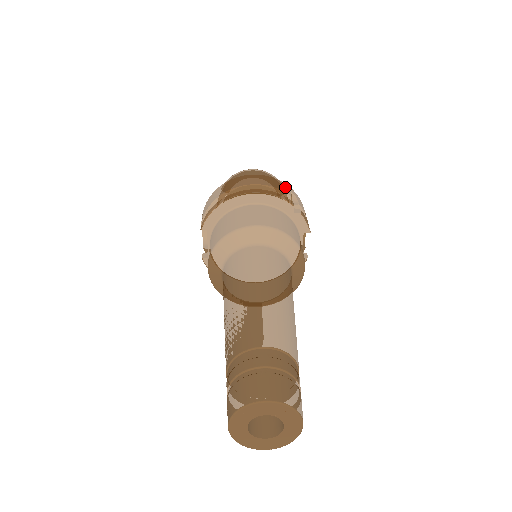
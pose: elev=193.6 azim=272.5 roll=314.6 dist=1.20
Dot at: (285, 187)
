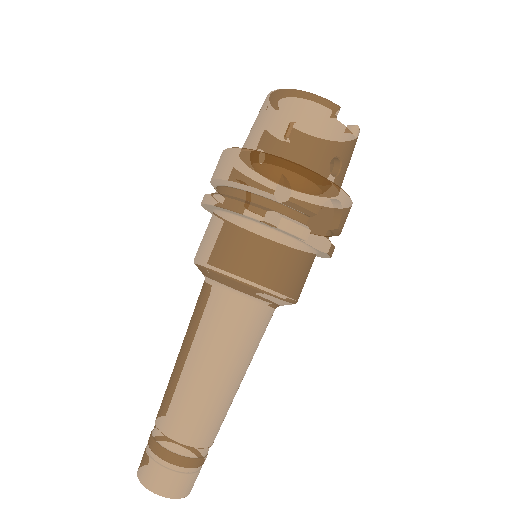
Dot at: (271, 172)
